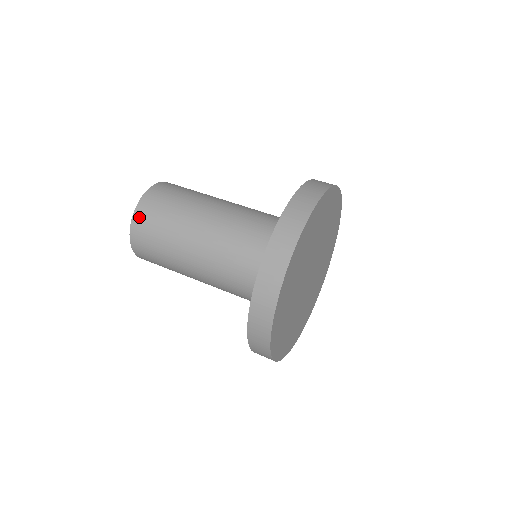
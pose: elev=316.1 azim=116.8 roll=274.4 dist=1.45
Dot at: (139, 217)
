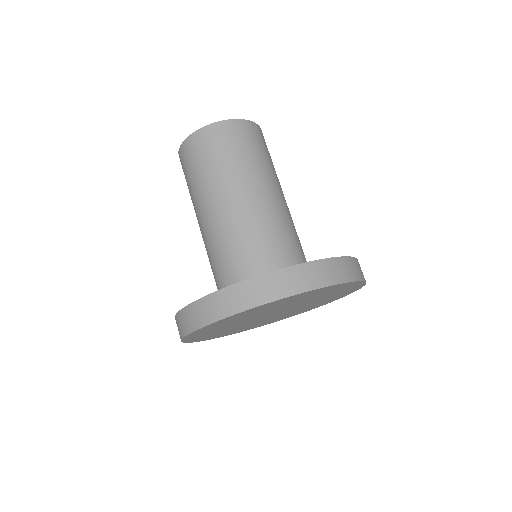
Dot at: (223, 128)
